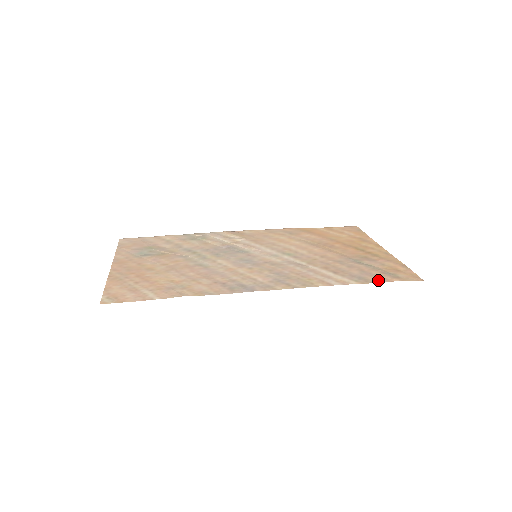
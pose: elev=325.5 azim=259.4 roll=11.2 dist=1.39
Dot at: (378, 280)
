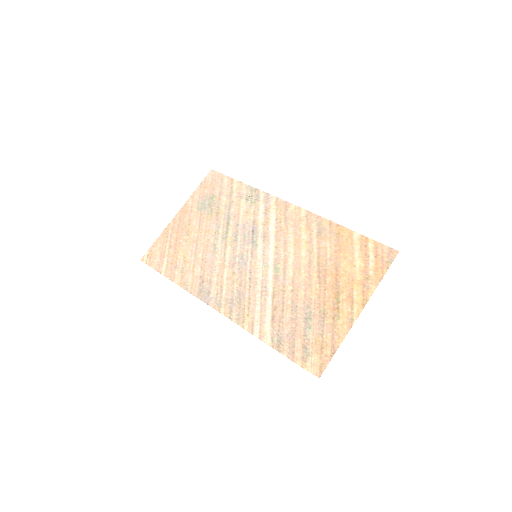
Dot at: (286, 352)
